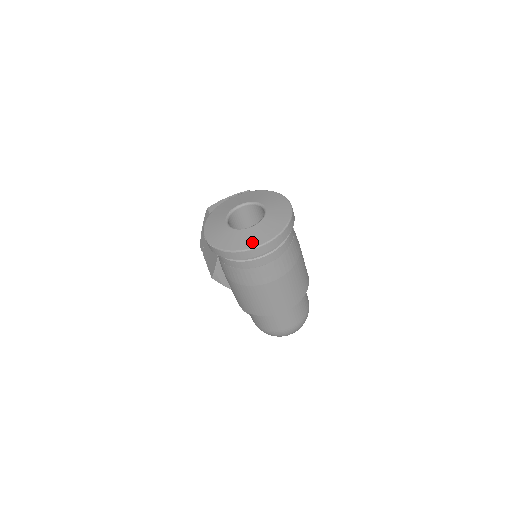
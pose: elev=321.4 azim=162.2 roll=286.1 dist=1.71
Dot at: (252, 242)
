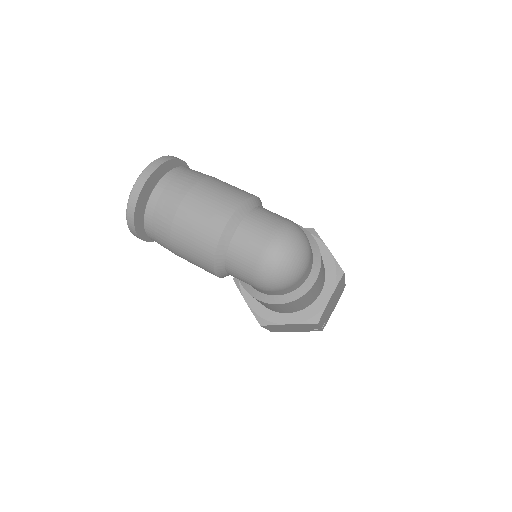
Dot at: occluded
